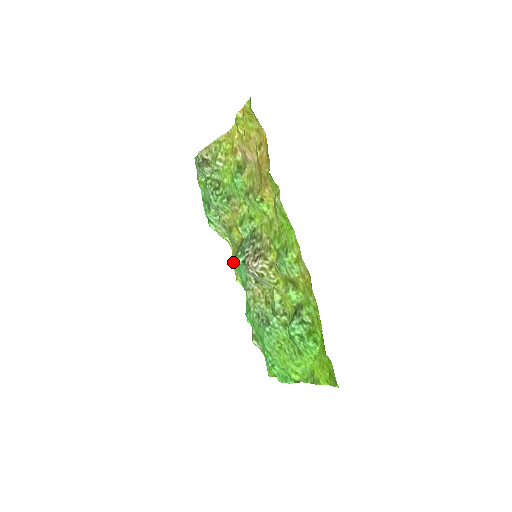
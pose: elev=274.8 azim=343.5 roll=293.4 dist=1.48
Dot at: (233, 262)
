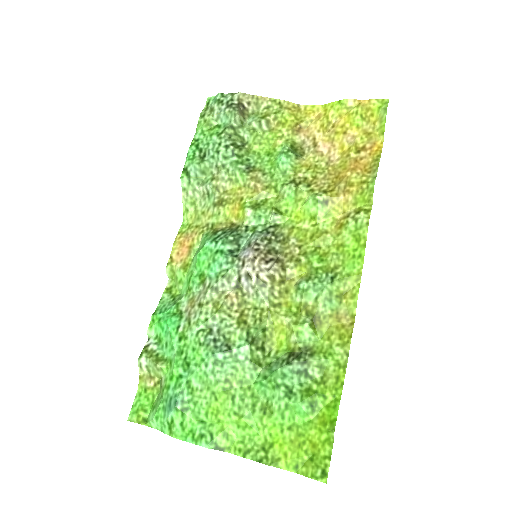
Dot at: (207, 242)
